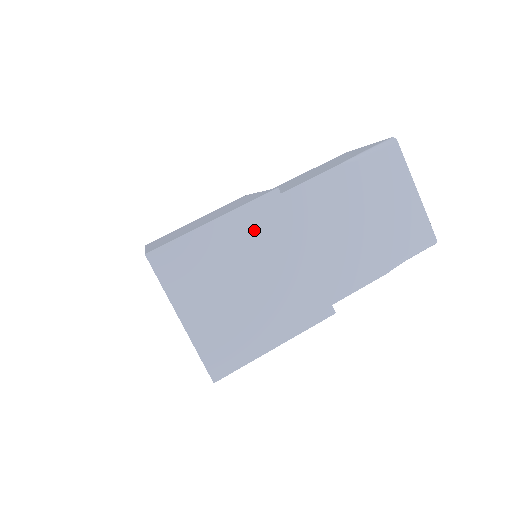
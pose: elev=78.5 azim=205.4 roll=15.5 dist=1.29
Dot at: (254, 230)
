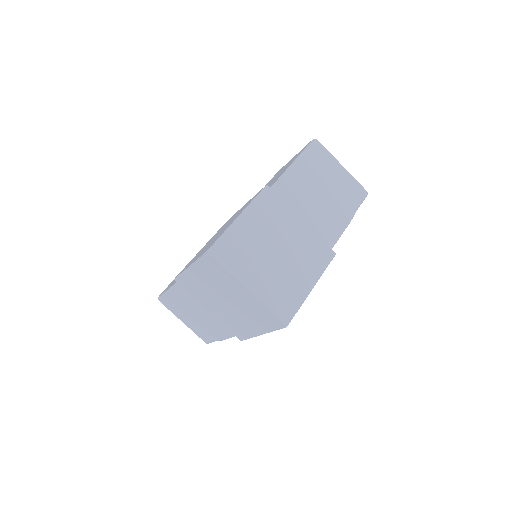
Dot at: (265, 215)
